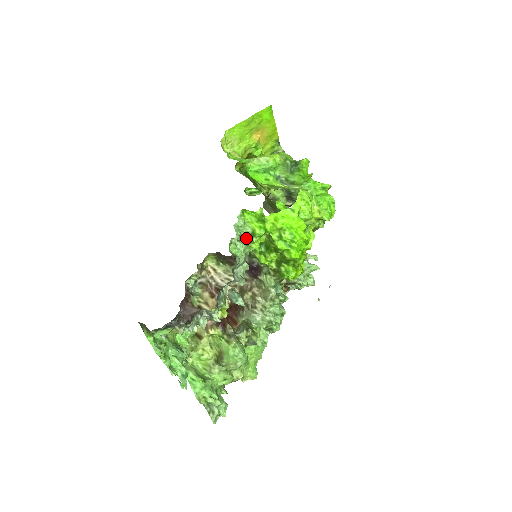
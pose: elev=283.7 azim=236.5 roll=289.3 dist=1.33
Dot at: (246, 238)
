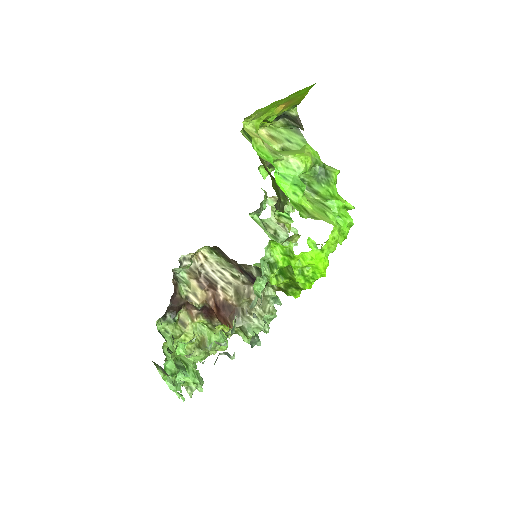
Dot at: occluded
